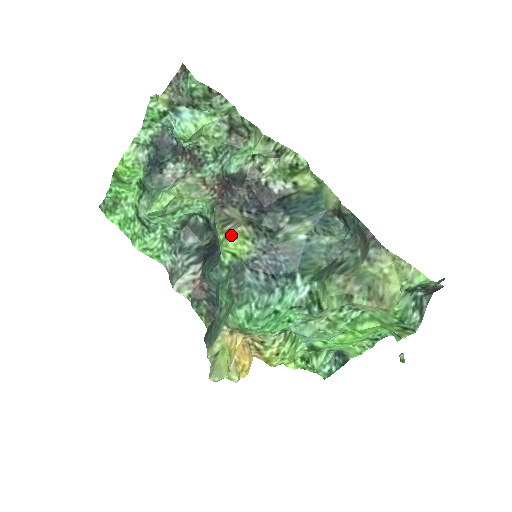
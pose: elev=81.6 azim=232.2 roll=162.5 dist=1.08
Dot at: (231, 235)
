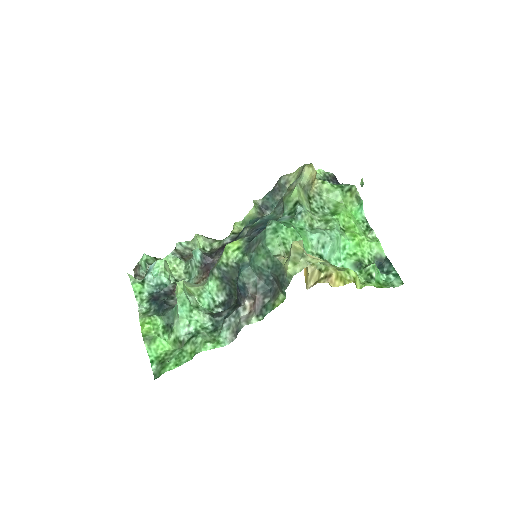
Dot at: (226, 245)
